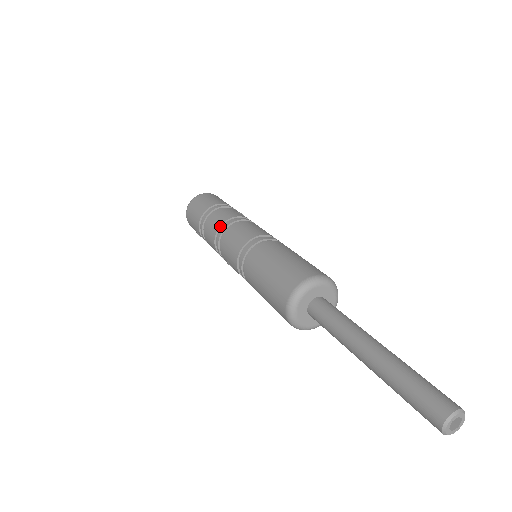
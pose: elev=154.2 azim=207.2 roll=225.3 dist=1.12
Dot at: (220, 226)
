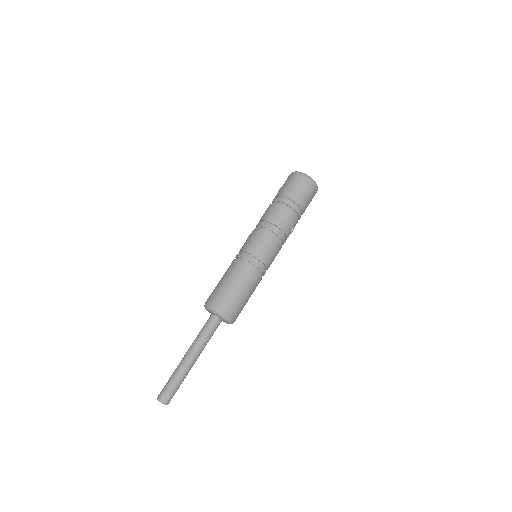
Dot at: (272, 223)
